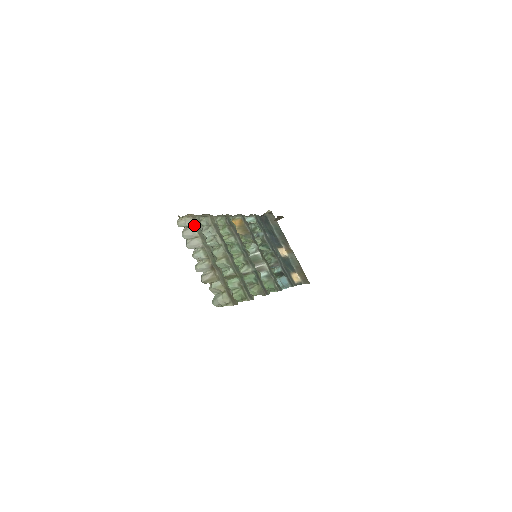
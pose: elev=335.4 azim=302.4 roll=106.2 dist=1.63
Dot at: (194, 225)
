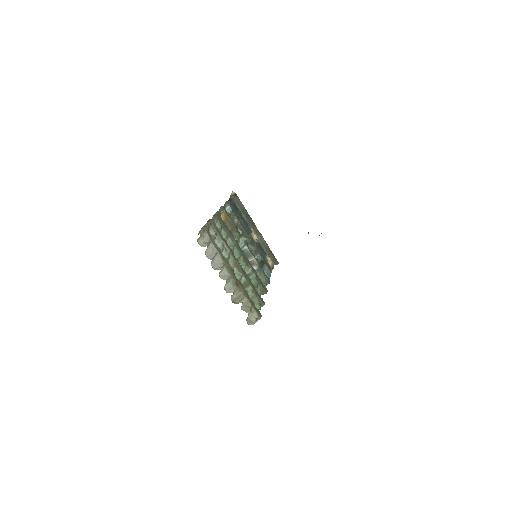
Dot at: (211, 240)
